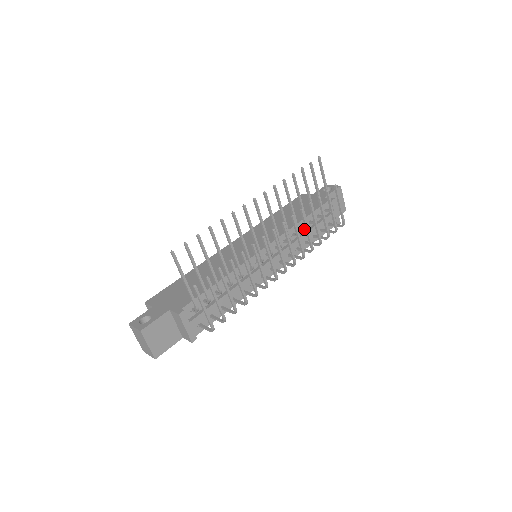
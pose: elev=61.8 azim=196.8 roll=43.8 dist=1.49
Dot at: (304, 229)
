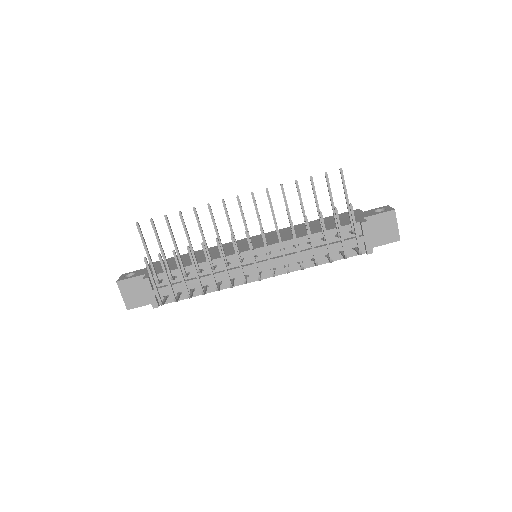
Dot at: (309, 244)
